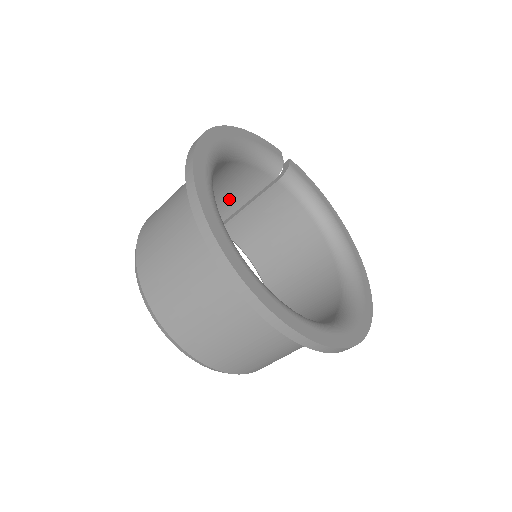
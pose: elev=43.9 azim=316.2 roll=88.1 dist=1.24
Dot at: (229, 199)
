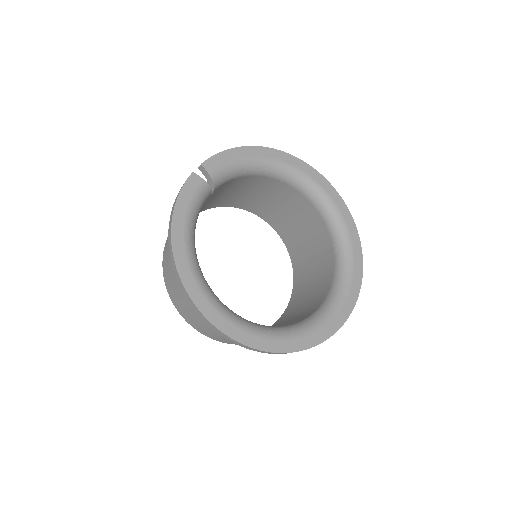
Dot at: occluded
